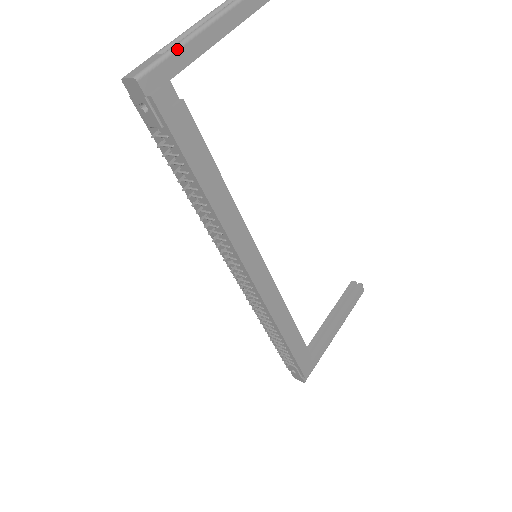
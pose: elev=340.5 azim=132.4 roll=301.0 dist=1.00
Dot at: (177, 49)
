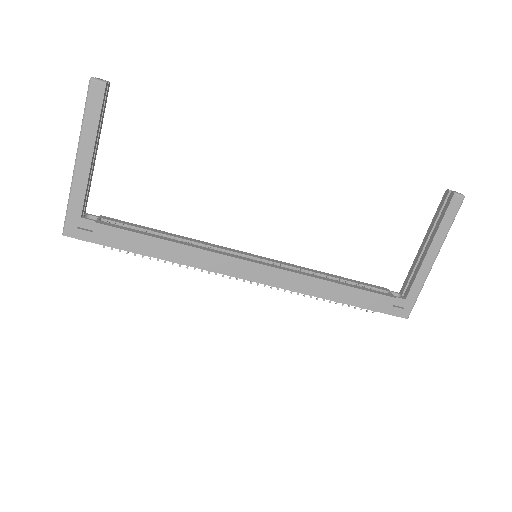
Dot at: (70, 197)
